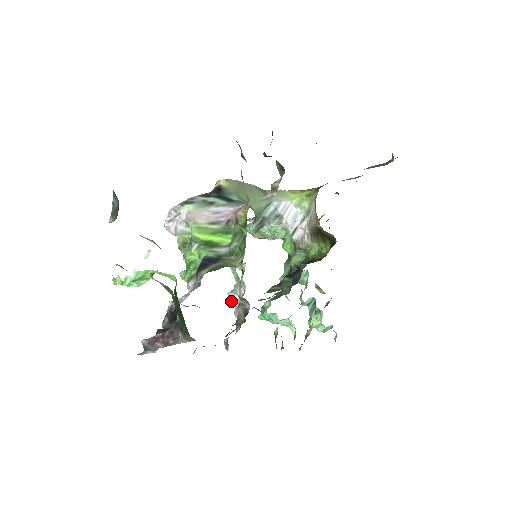
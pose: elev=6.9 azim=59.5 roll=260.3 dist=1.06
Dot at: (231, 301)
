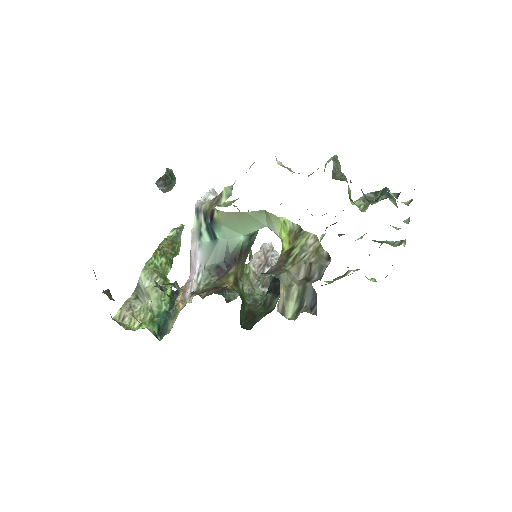
Dot at: occluded
